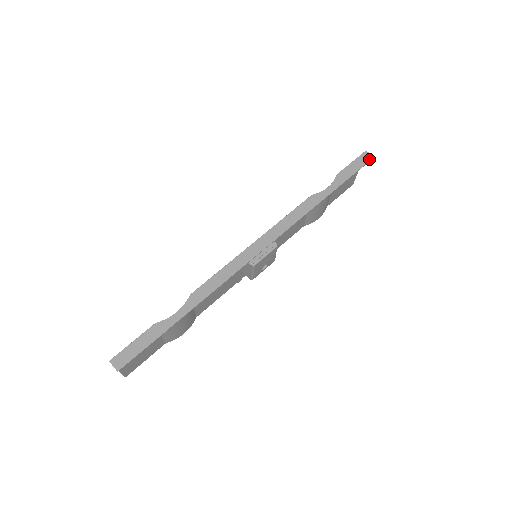
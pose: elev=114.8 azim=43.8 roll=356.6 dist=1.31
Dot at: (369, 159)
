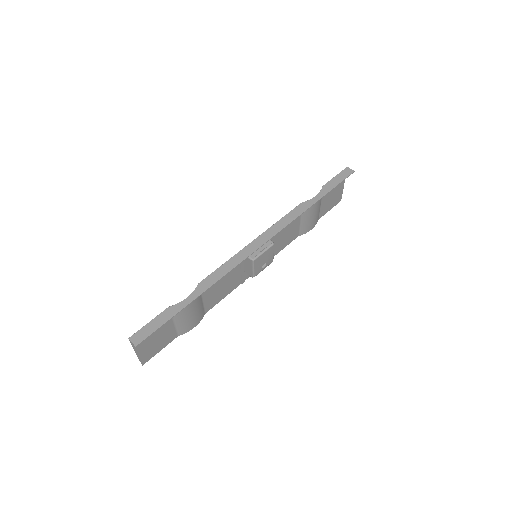
Dot at: (350, 173)
